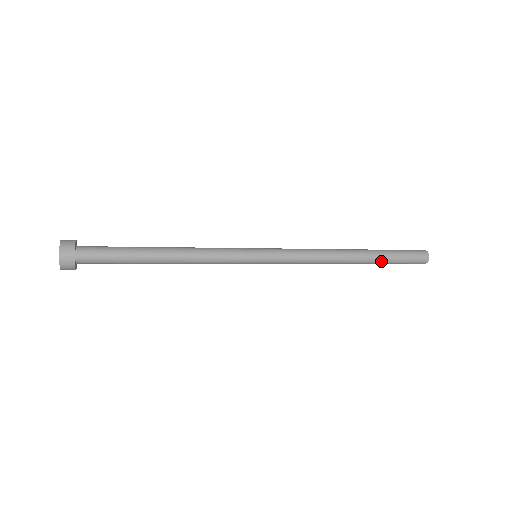
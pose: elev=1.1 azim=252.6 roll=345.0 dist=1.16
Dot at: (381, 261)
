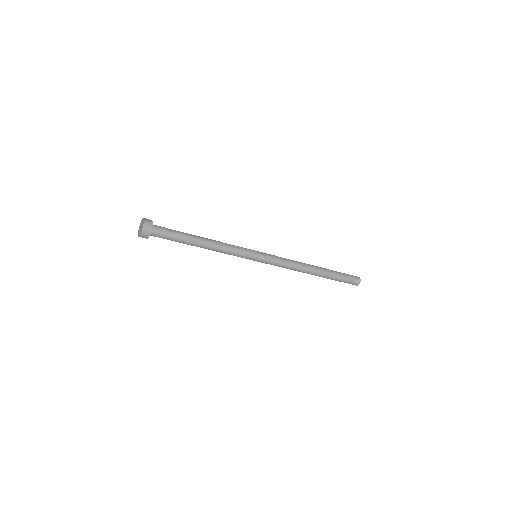
Dot at: (332, 275)
